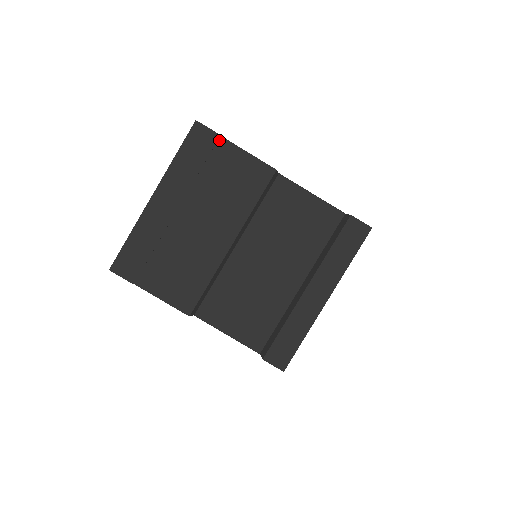
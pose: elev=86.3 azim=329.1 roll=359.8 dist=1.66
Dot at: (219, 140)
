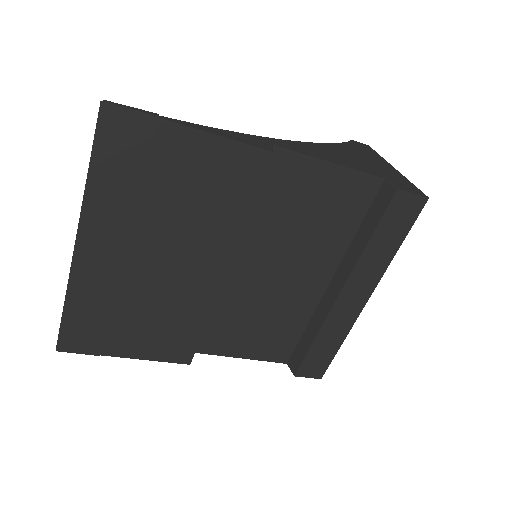
Dot at: (158, 126)
